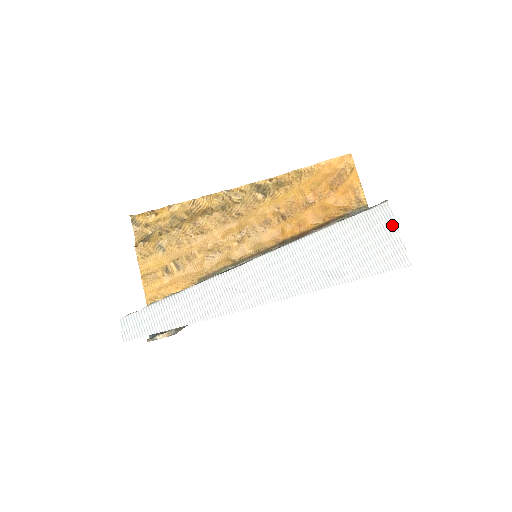
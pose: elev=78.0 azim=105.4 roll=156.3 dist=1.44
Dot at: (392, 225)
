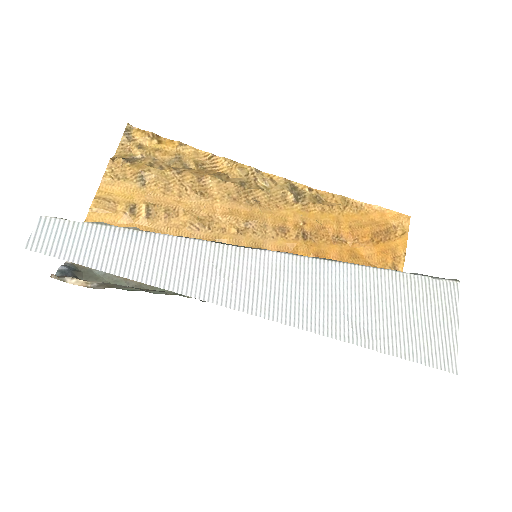
Dot at: (453, 312)
